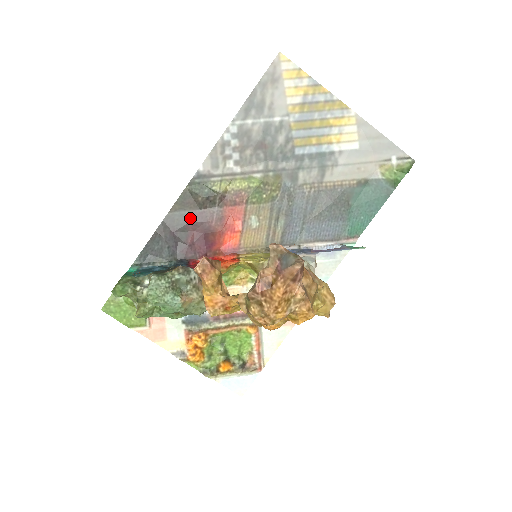
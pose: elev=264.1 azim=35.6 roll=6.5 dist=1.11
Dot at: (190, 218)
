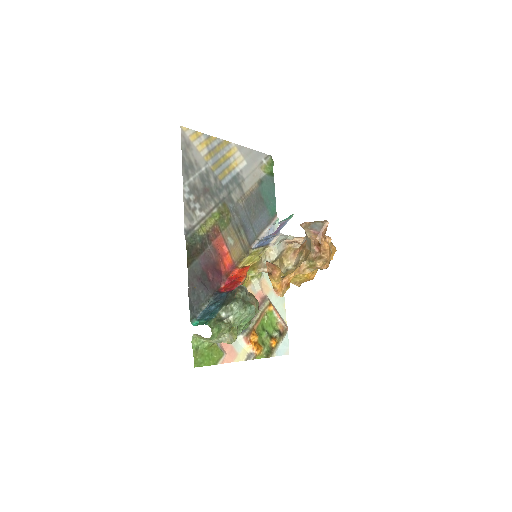
Dot at: (201, 263)
